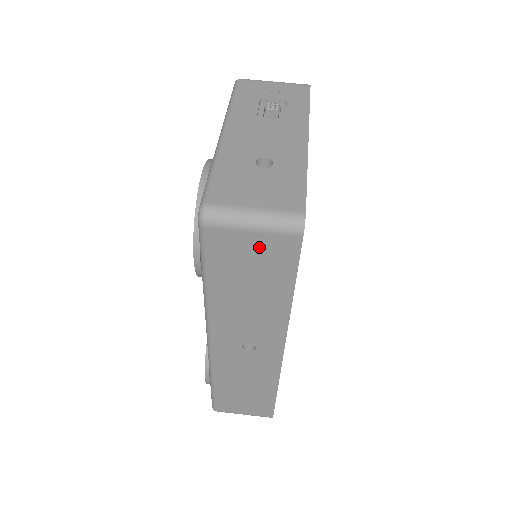
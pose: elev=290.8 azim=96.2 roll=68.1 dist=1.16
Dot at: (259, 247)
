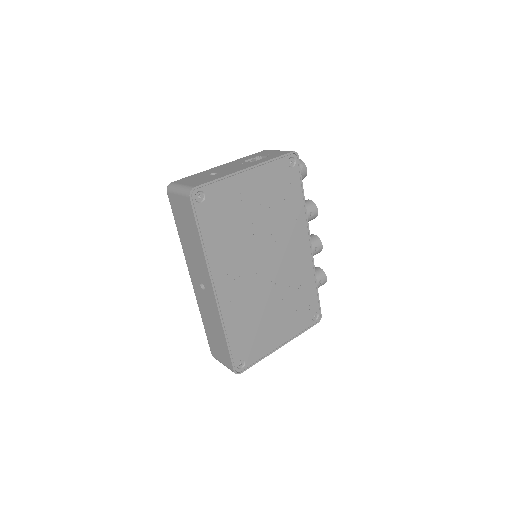
Dot at: (182, 205)
